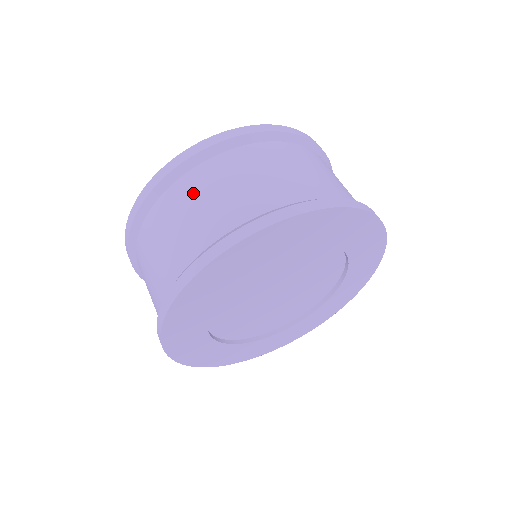
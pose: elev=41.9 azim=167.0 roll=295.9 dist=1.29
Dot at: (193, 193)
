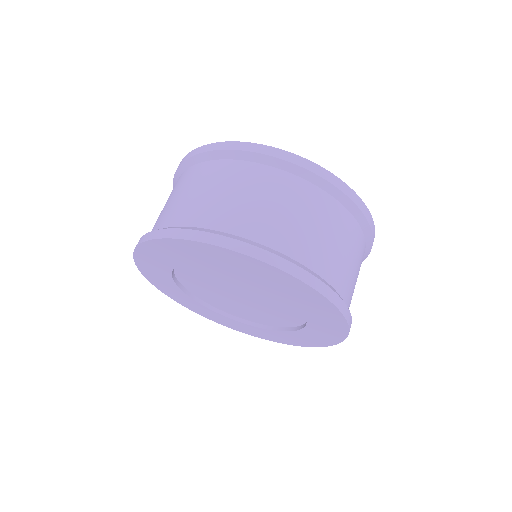
Dot at: (234, 180)
